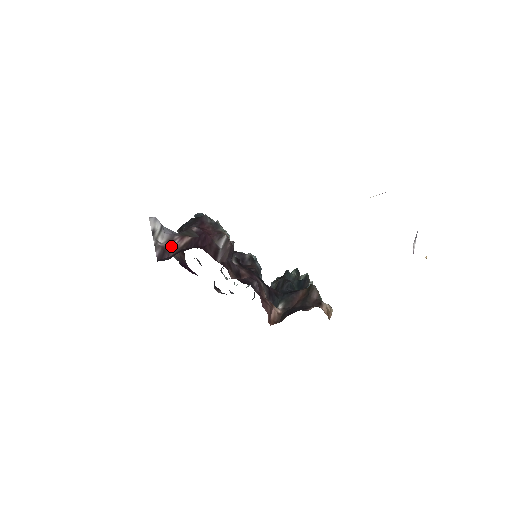
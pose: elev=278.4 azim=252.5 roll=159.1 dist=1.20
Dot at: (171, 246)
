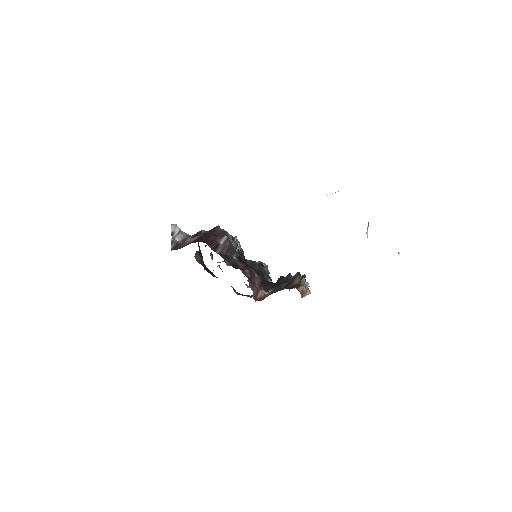
Dot at: (184, 242)
